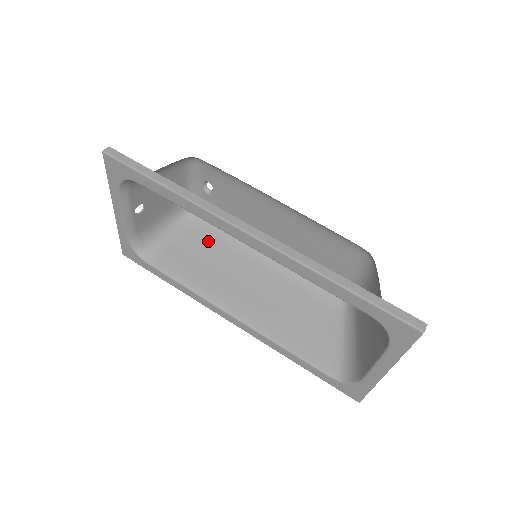
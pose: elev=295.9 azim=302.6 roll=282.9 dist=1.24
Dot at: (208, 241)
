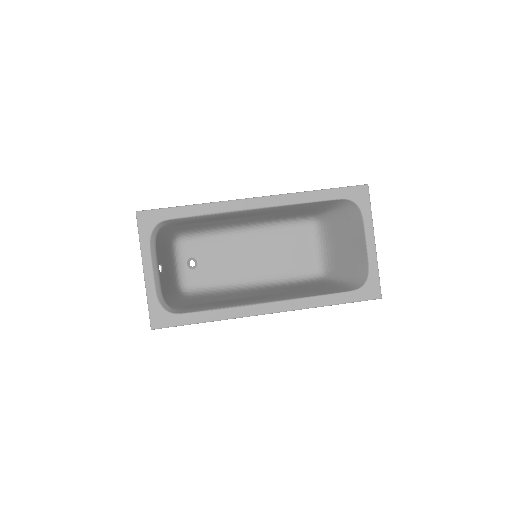
Dot at: (211, 297)
